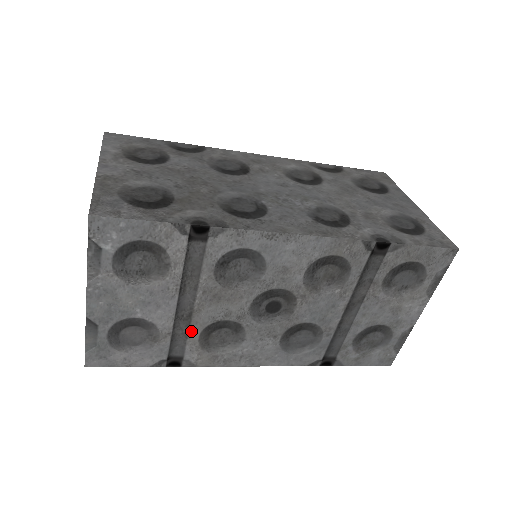
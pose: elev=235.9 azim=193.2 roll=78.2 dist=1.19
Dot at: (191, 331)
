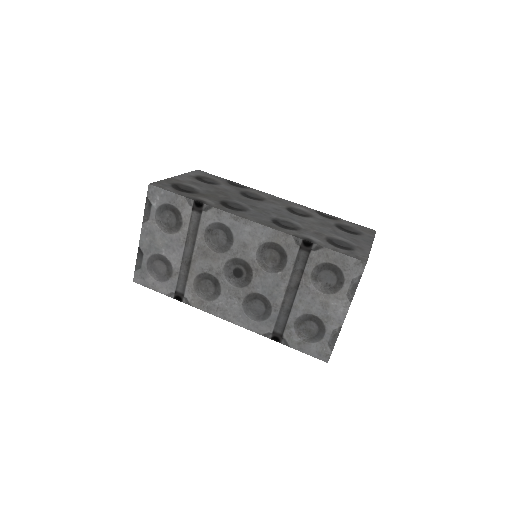
Dot at: (189, 275)
